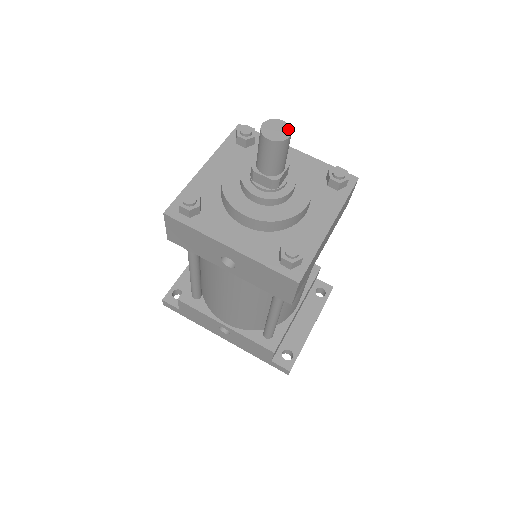
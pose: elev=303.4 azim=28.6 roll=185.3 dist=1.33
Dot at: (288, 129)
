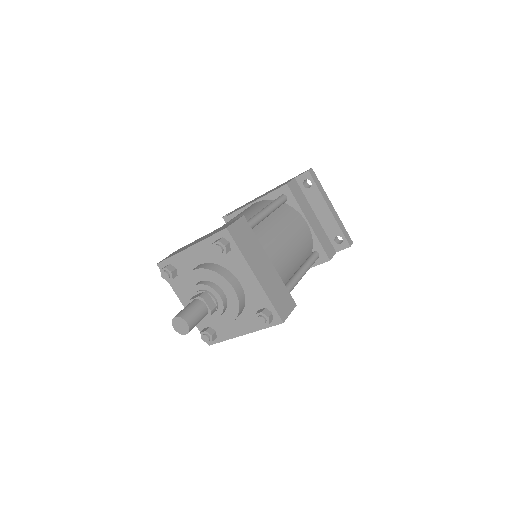
Dot at: (182, 320)
